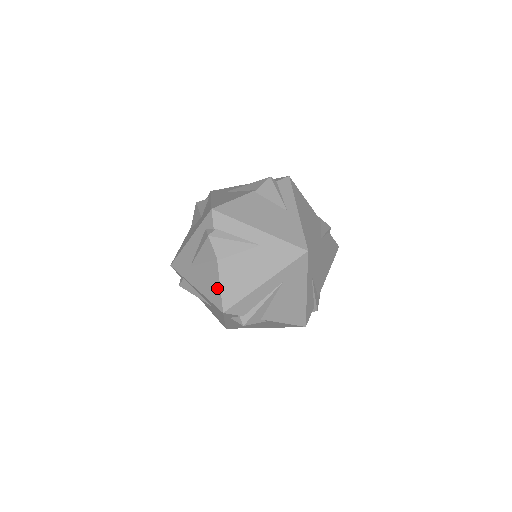
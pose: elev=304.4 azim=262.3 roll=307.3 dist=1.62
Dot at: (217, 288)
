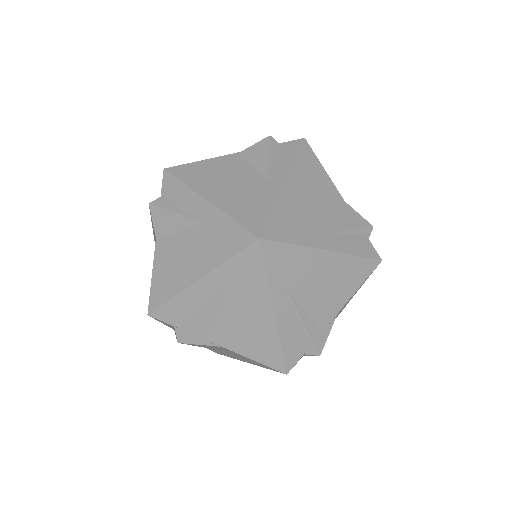
Dot at: (151, 279)
